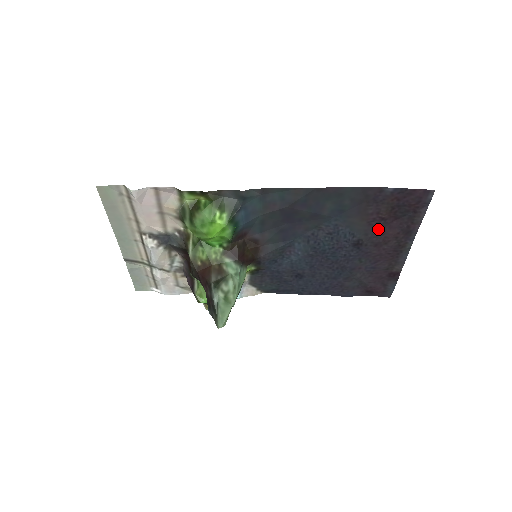
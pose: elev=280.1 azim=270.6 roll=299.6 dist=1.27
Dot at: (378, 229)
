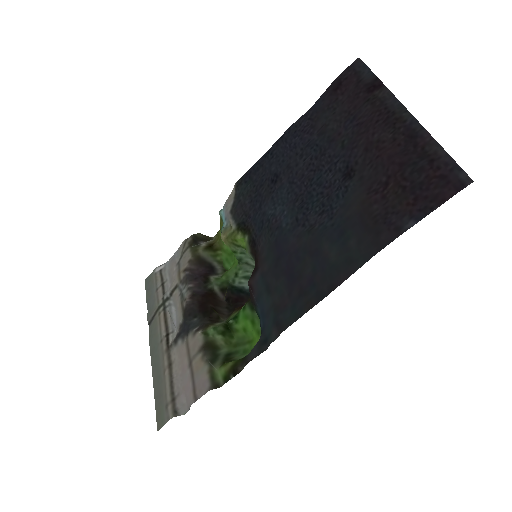
Dot at: (376, 172)
